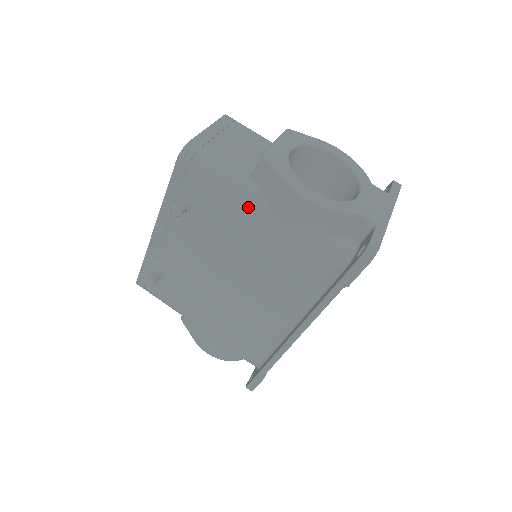
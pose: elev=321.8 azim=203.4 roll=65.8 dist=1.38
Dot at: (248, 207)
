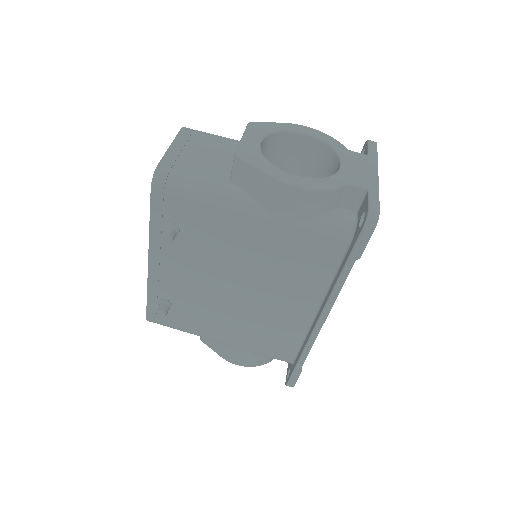
Dot at: (237, 212)
